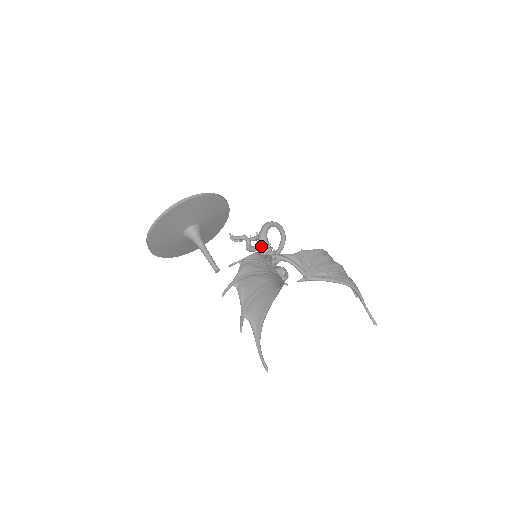
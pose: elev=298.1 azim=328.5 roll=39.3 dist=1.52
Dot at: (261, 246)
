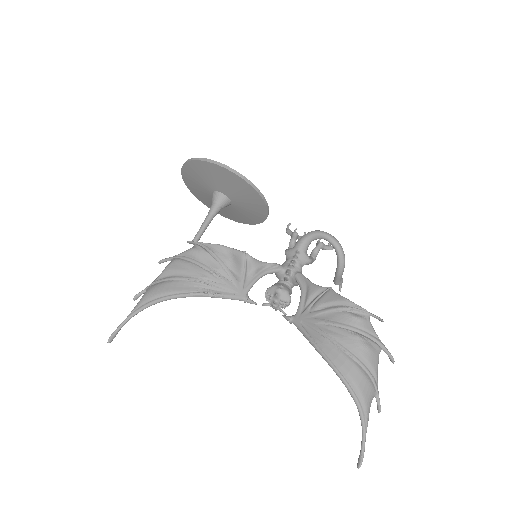
Dot at: (288, 252)
